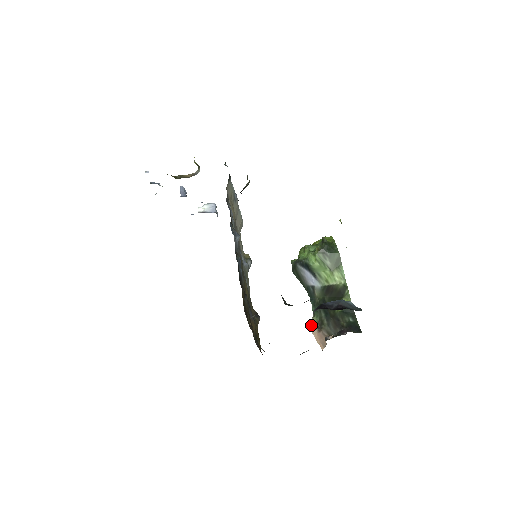
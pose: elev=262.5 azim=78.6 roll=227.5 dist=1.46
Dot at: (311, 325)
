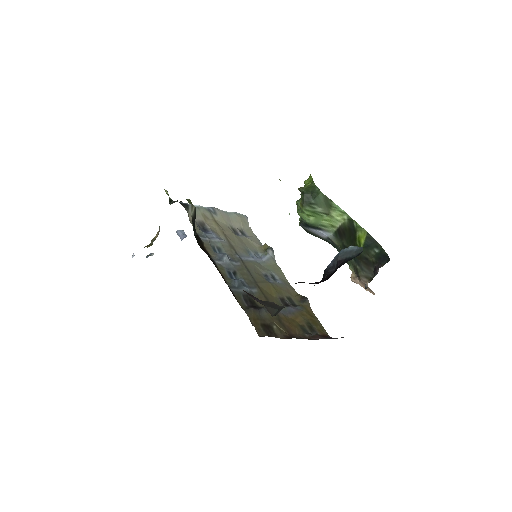
Dot at: (351, 277)
